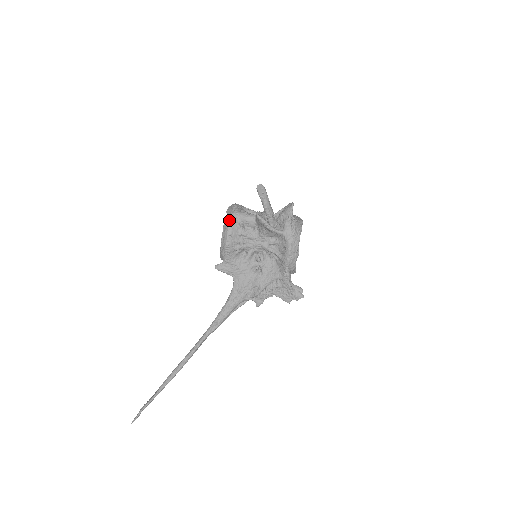
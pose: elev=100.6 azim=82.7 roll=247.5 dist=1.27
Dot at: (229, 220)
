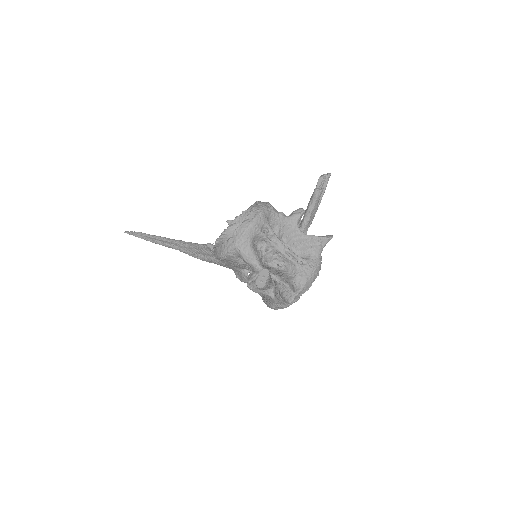
Dot at: (226, 250)
